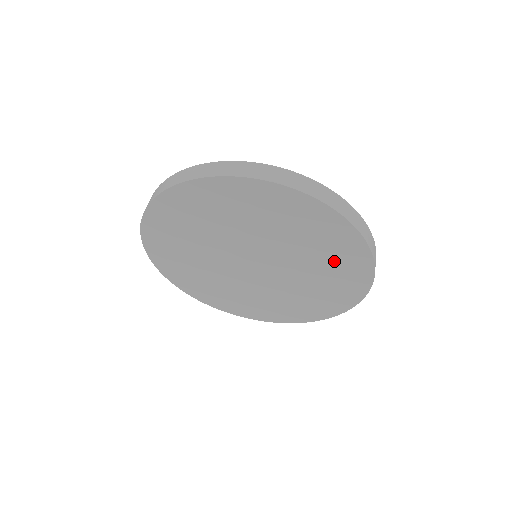
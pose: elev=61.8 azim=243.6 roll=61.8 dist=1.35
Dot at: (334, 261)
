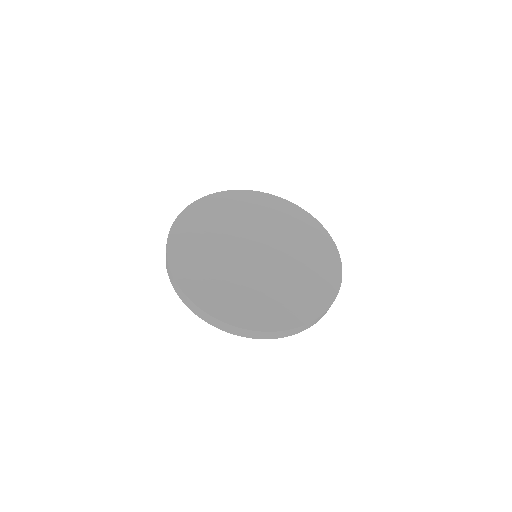
Dot at: occluded
